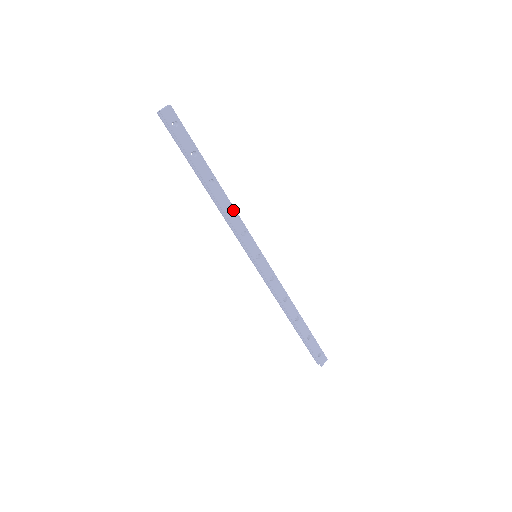
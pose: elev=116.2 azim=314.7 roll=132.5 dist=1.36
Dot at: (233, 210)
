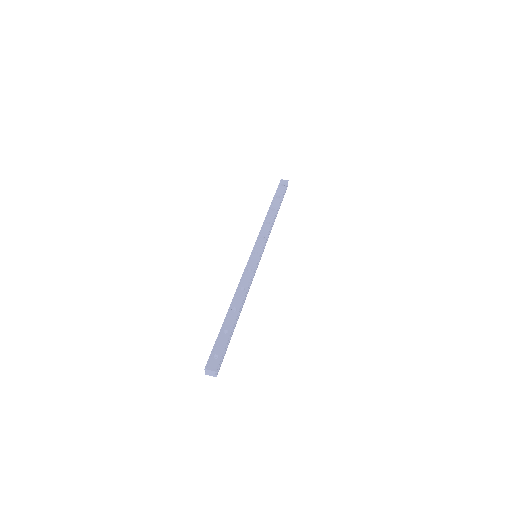
Dot at: (270, 226)
